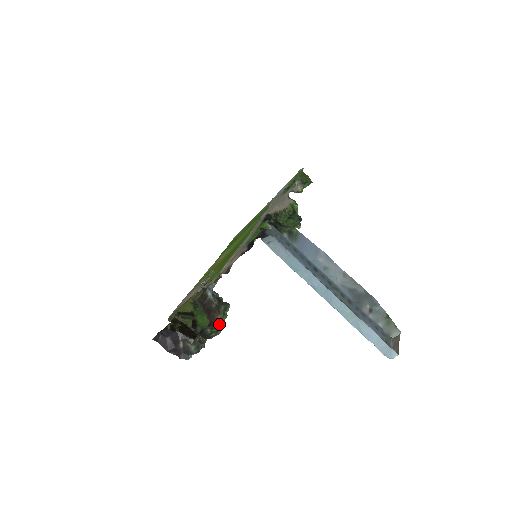
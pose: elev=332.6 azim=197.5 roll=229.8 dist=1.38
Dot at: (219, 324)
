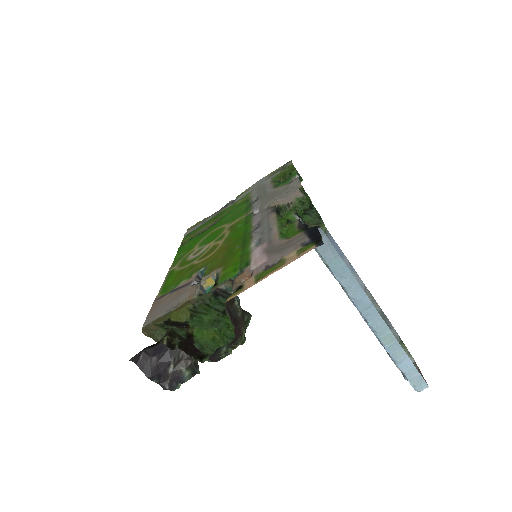
Dot at: (241, 341)
